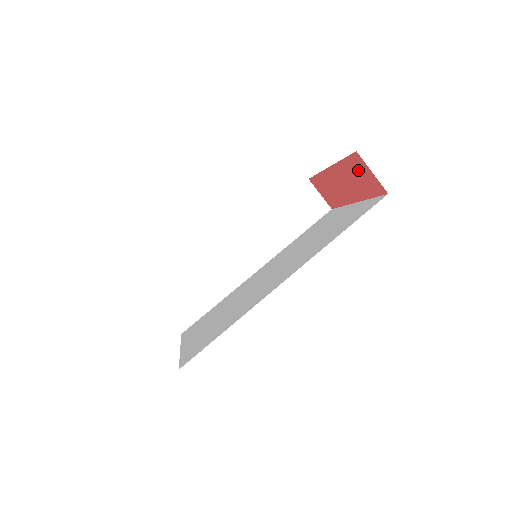
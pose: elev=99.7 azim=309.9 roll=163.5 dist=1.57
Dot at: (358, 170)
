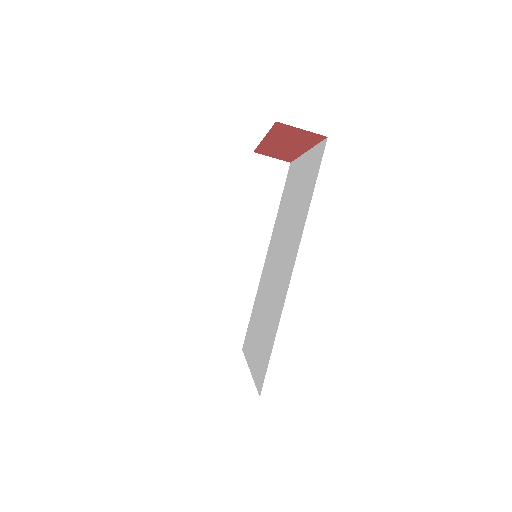
Dot at: (289, 132)
